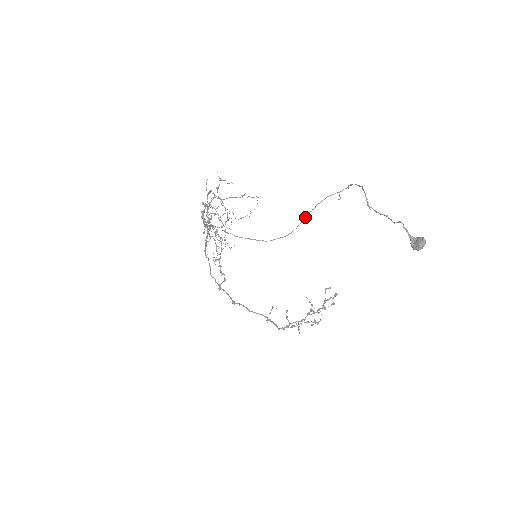
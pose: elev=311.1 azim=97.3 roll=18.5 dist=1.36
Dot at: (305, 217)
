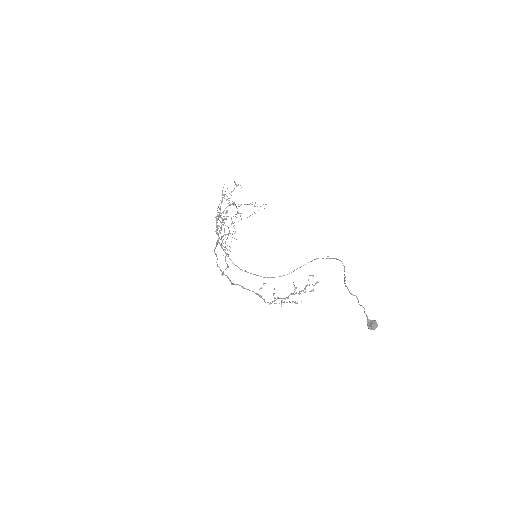
Dot at: occluded
